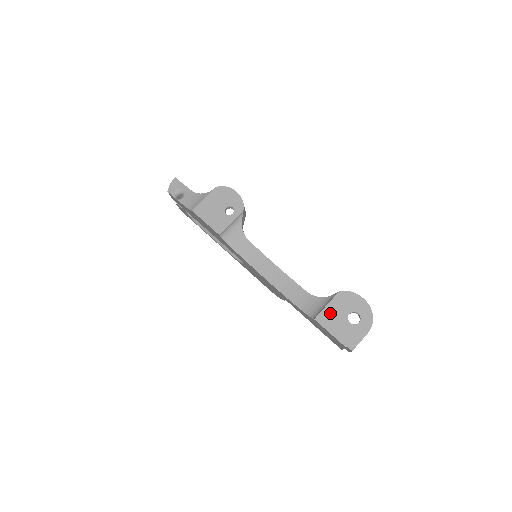
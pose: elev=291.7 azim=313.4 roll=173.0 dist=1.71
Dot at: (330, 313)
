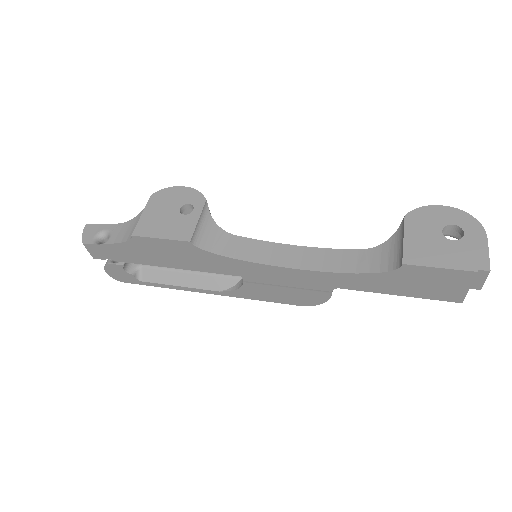
Dot at: (416, 245)
